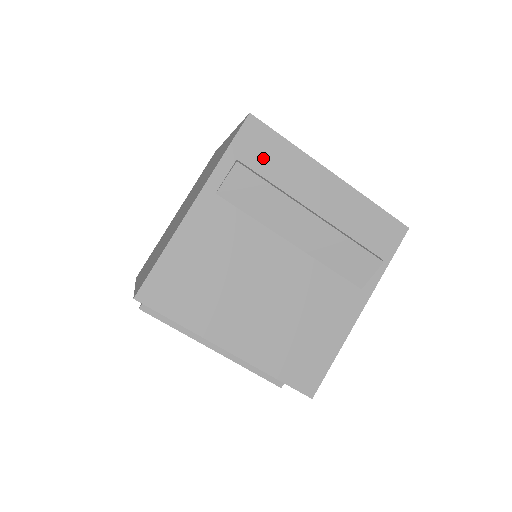
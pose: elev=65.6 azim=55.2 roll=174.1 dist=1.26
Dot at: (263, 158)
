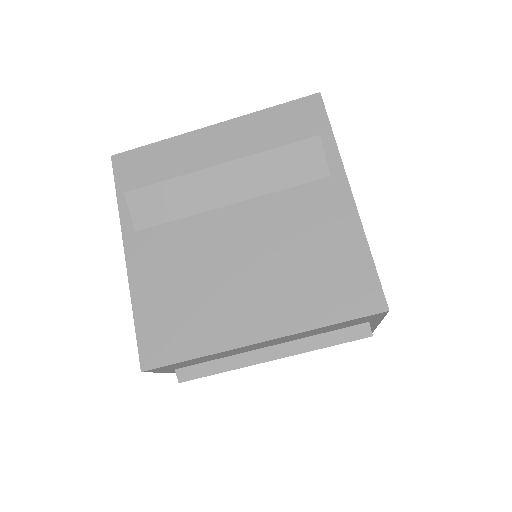
Dot at: (148, 172)
